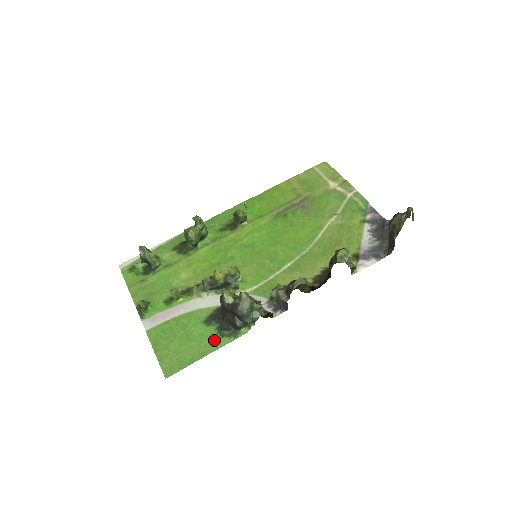
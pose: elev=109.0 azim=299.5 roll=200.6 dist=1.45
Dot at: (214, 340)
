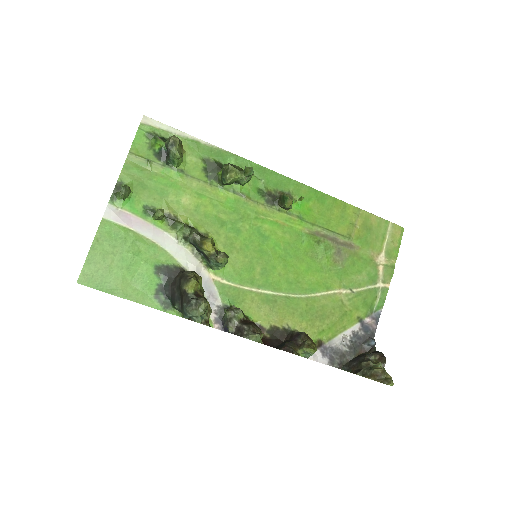
Dot at: (147, 293)
